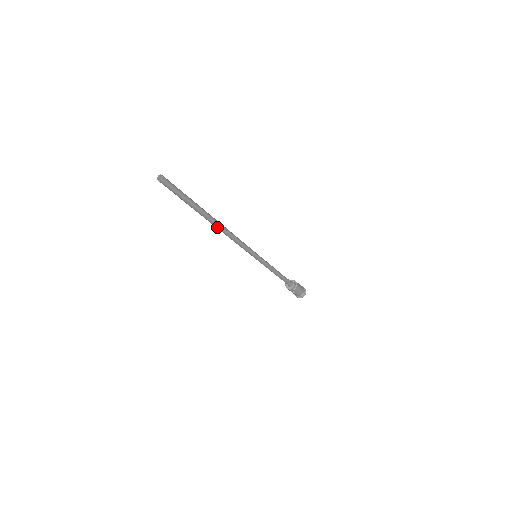
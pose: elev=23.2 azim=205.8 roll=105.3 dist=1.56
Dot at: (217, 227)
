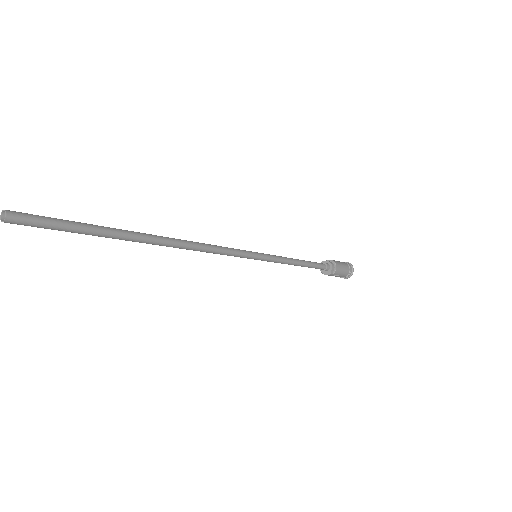
Dot at: (166, 246)
